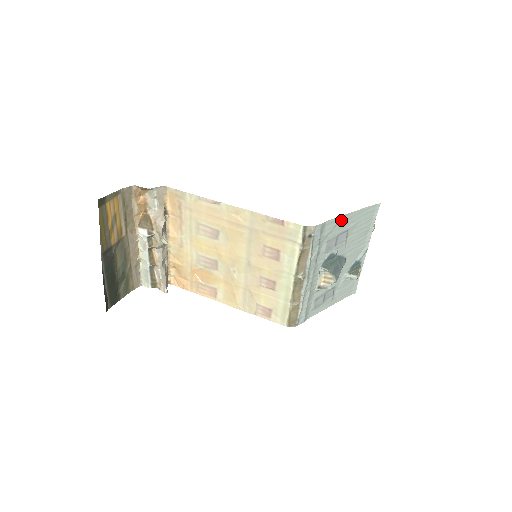
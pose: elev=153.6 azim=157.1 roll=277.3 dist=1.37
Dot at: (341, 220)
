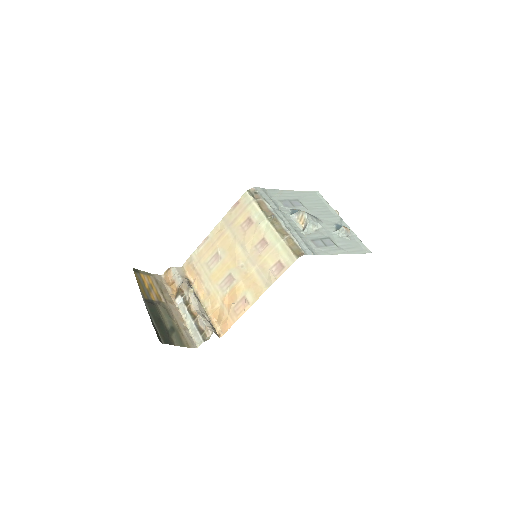
Dot at: (283, 193)
